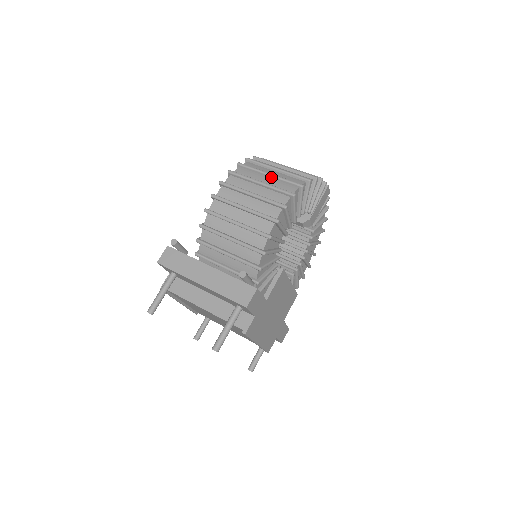
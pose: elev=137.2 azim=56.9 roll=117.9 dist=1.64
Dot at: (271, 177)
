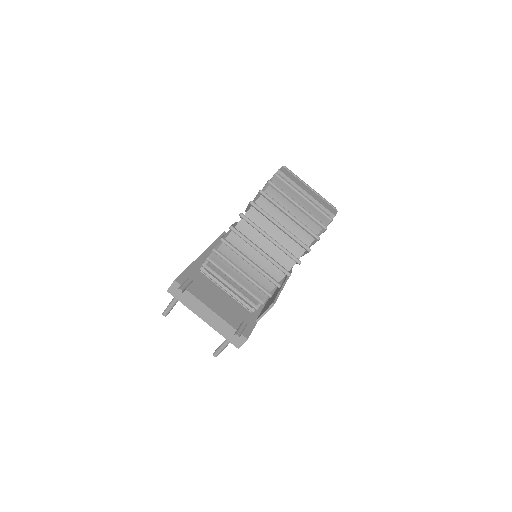
Dot at: (272, 243)
